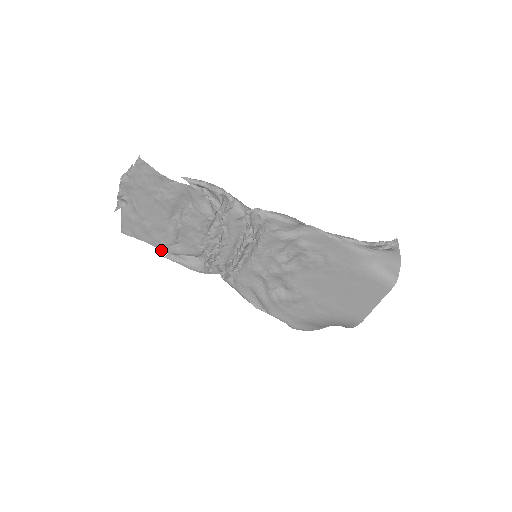
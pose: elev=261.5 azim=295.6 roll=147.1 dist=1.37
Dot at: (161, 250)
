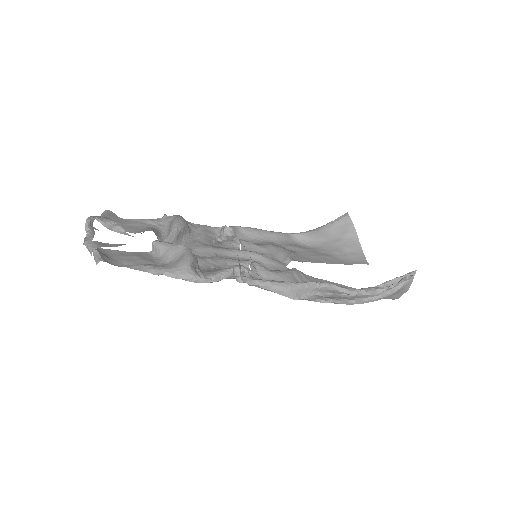
Dot at: (154, 221)
